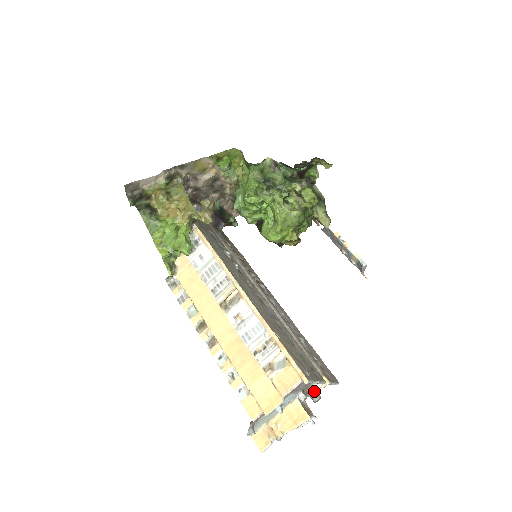
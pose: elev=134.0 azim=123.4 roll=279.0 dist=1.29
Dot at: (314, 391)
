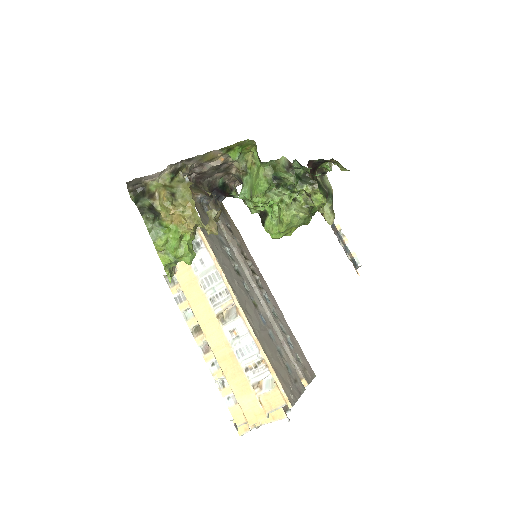
Dot at: occluded
